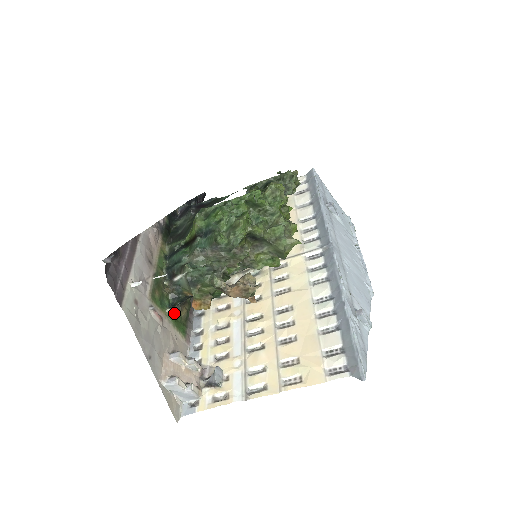
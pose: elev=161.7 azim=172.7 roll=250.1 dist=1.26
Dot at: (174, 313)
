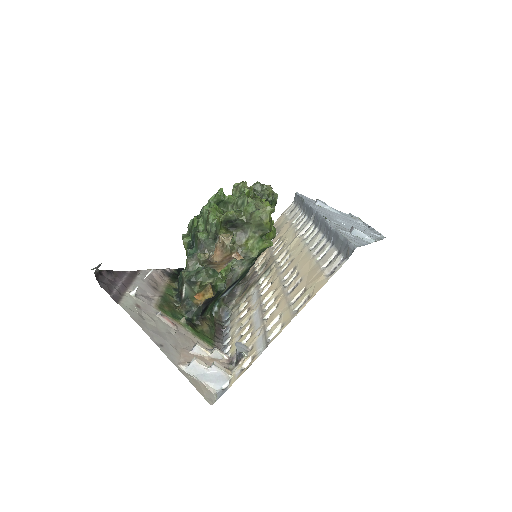
Dot at: (192, 326)
